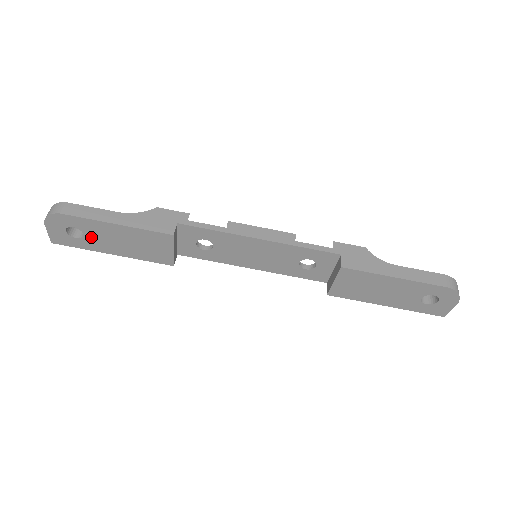
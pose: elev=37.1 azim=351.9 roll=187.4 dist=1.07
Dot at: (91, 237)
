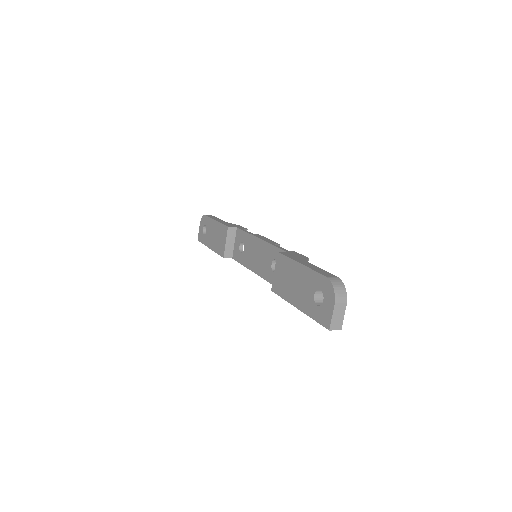
Dot at: (208, 233)
